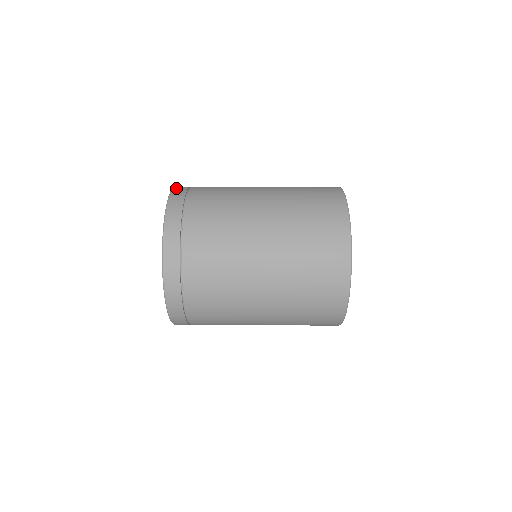
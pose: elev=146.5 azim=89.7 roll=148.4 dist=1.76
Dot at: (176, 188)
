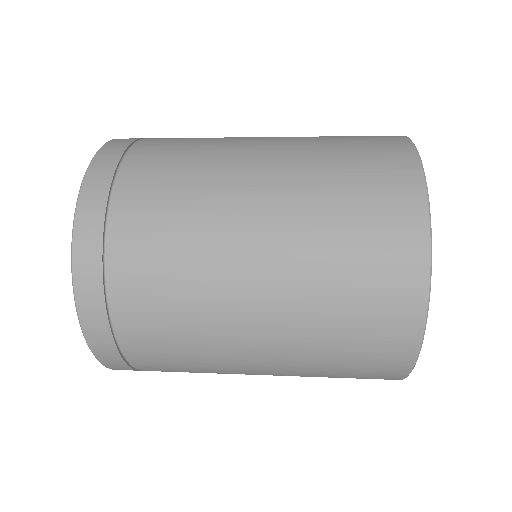
Dot at: (92, 173)
